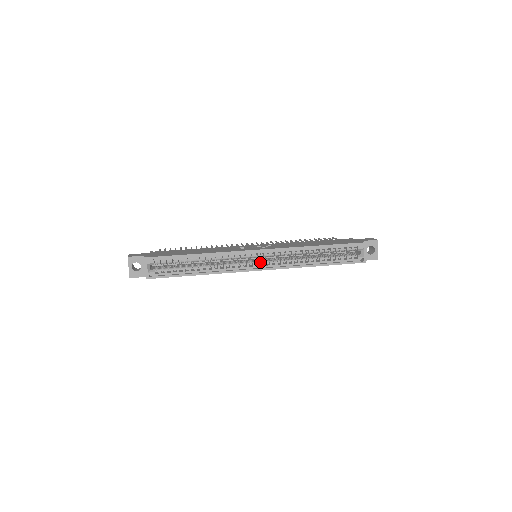
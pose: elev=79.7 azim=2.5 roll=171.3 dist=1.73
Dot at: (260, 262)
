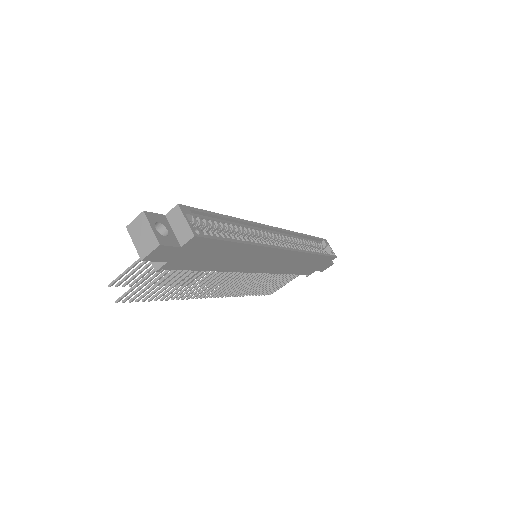
Dot at: occluded
